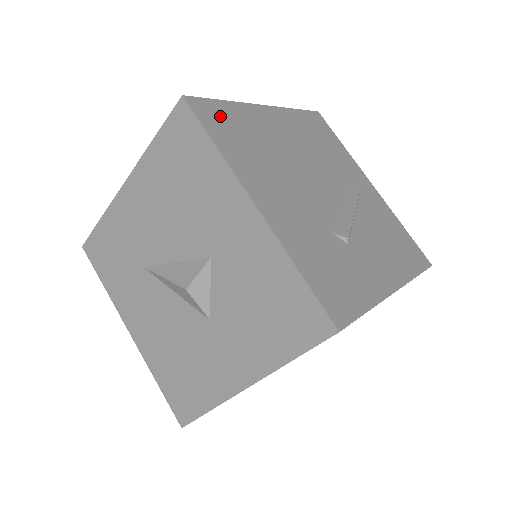
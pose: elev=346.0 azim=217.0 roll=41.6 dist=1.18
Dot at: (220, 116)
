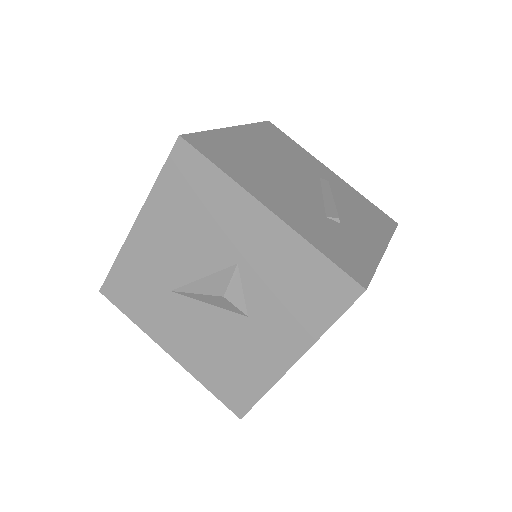
Dot at: (211, 145)
